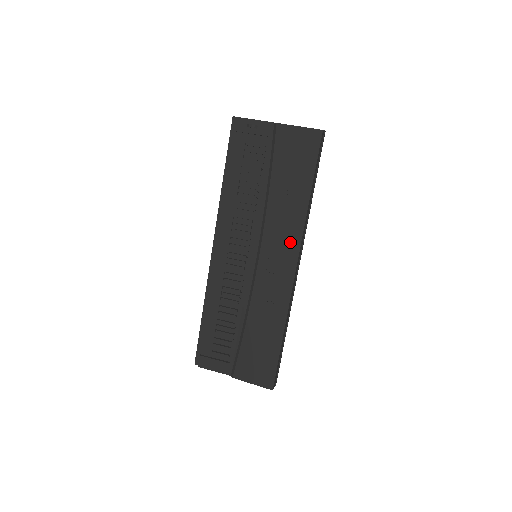
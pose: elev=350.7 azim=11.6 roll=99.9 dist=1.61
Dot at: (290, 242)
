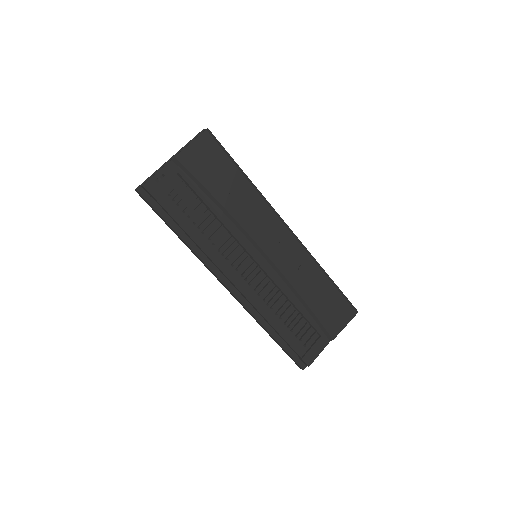
Dot at: (269, 218)
